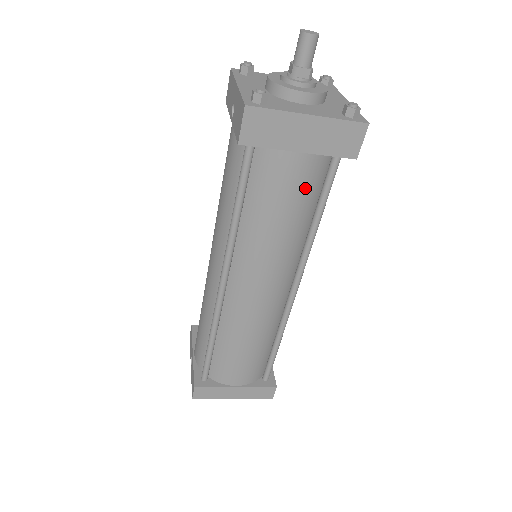
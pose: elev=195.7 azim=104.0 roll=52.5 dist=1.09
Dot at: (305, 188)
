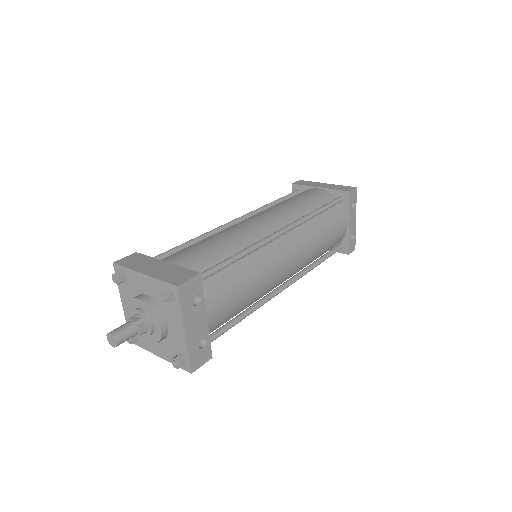
Dot at: occluded
